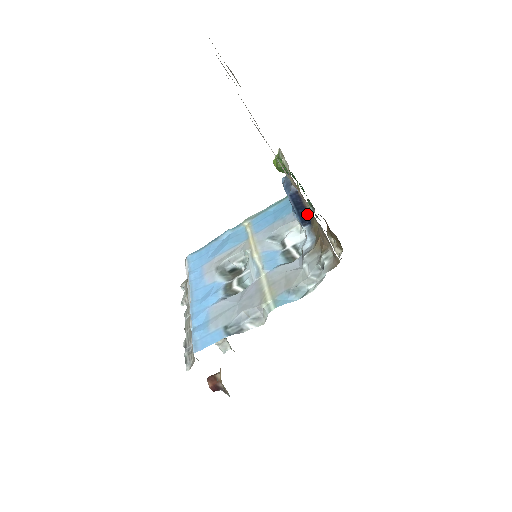
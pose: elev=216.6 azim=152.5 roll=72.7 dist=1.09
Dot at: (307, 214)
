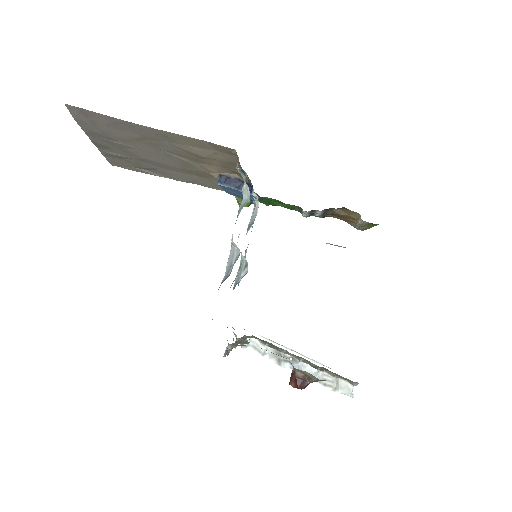
Dot at: occluded
